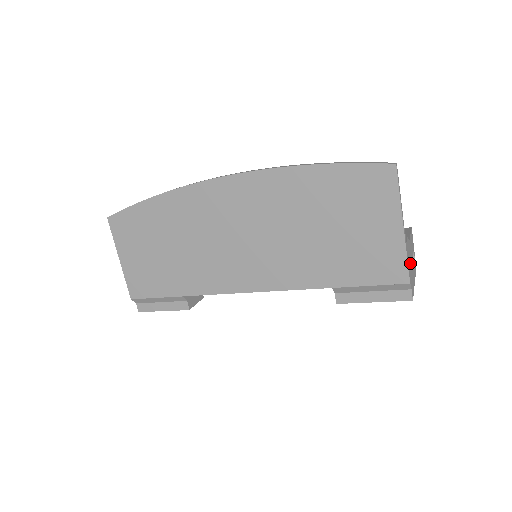
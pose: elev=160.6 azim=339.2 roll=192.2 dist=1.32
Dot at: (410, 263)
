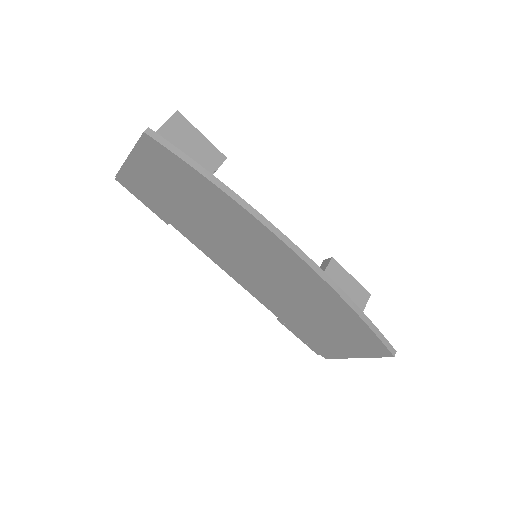
Dot at: occluded
